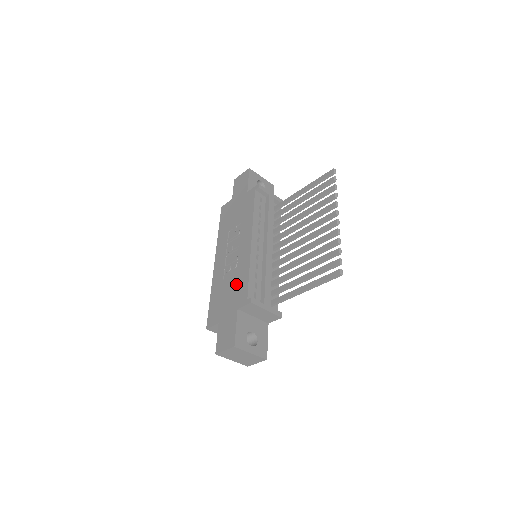
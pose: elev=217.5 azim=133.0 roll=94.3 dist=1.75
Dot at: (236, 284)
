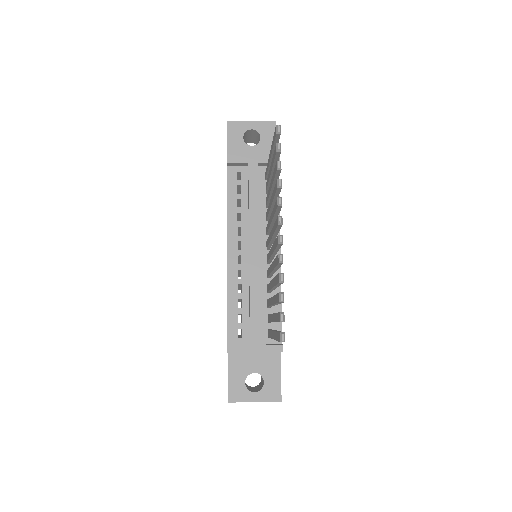
Dot at: occluded
